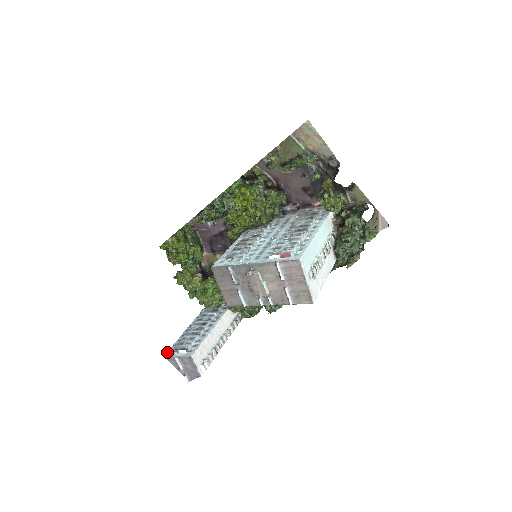
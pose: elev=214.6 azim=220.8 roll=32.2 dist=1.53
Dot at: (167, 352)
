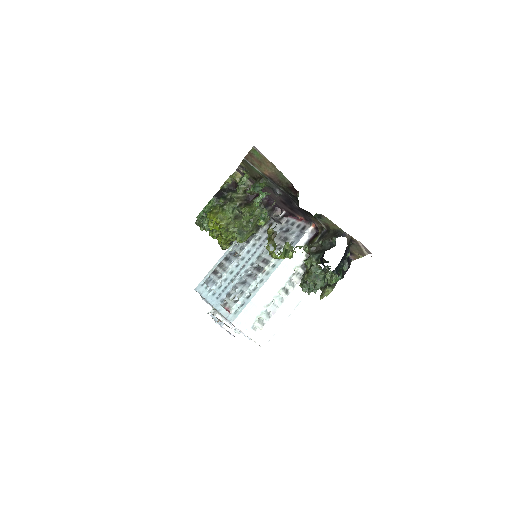
Dot at: occluded
